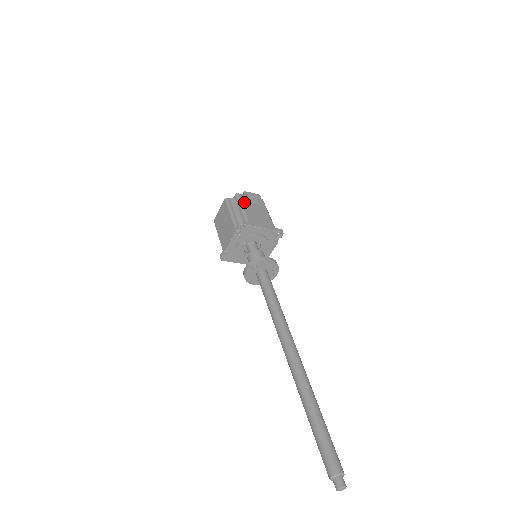
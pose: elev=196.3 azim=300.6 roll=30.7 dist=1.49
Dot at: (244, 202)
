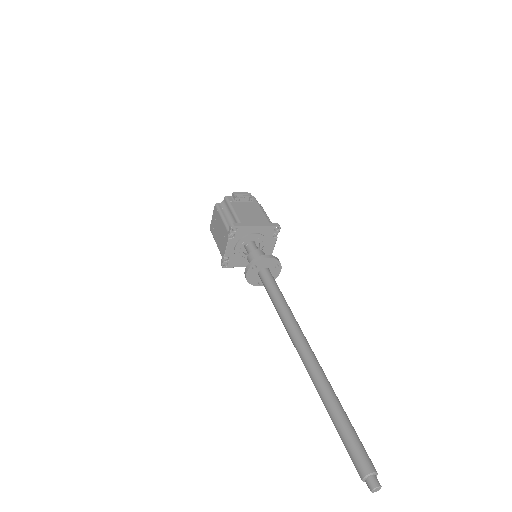
Dot at: (234, 203)
